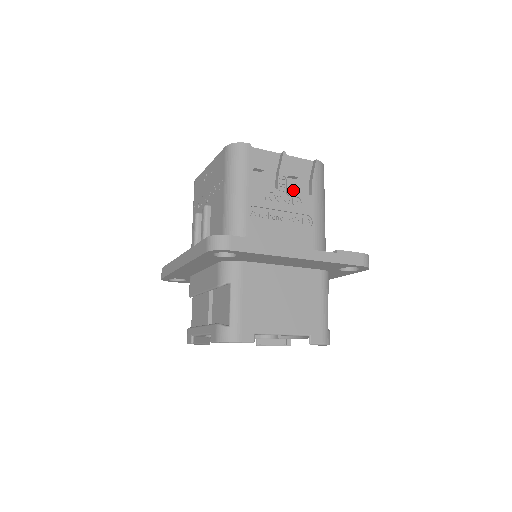
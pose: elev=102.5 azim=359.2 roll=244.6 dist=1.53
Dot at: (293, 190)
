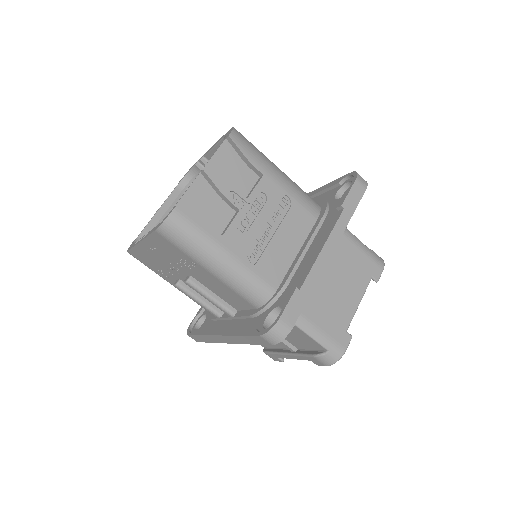
Dot at: (245, 190)
